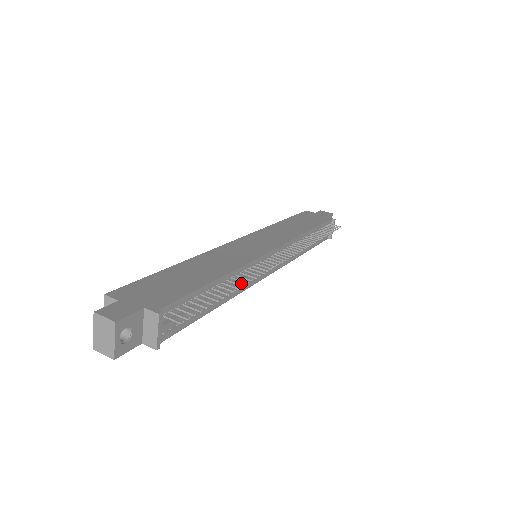
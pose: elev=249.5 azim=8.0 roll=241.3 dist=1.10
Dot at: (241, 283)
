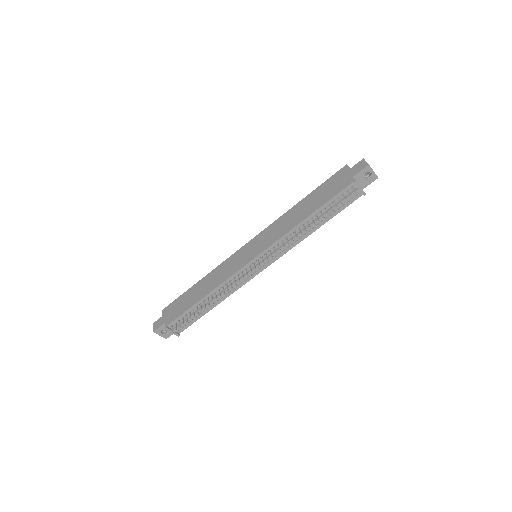
Dot at: (225, 292)
